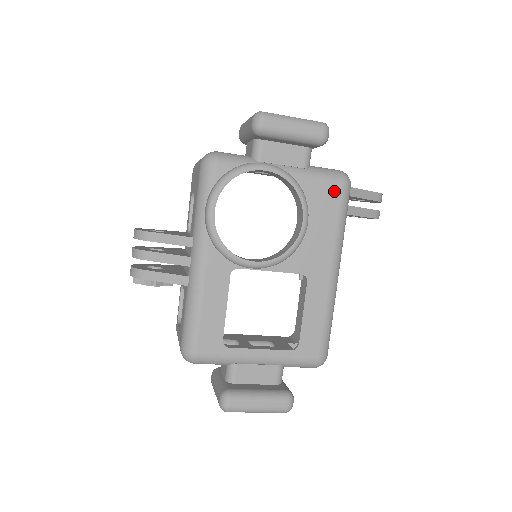
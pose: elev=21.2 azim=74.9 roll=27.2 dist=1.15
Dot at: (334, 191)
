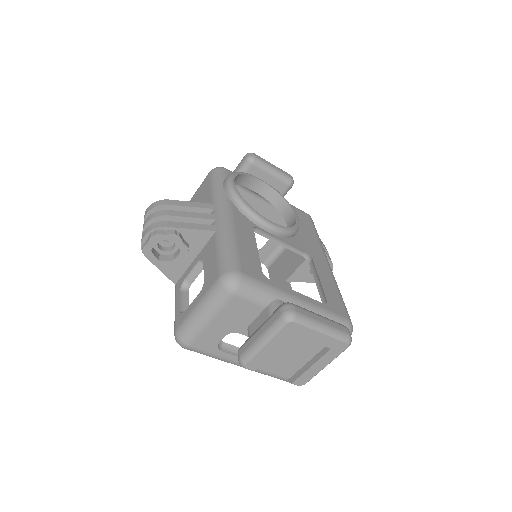
Dot at: (305, 216)
